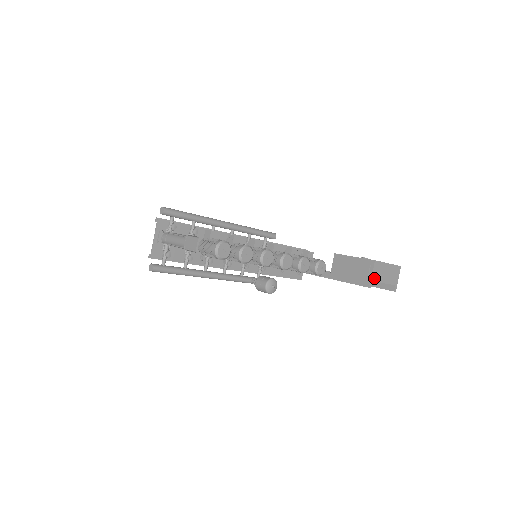
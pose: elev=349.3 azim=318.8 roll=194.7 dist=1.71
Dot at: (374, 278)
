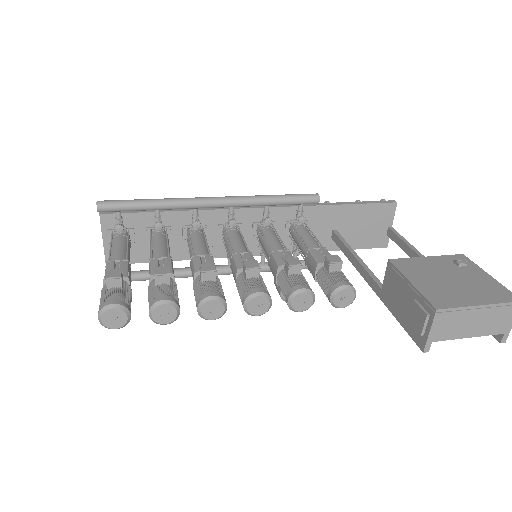
Dot at: (436, 336)
